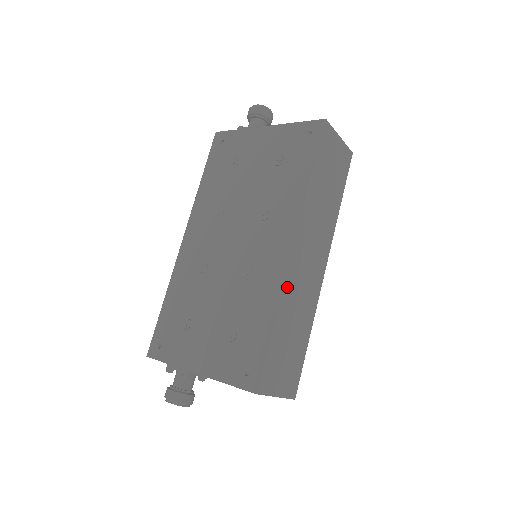
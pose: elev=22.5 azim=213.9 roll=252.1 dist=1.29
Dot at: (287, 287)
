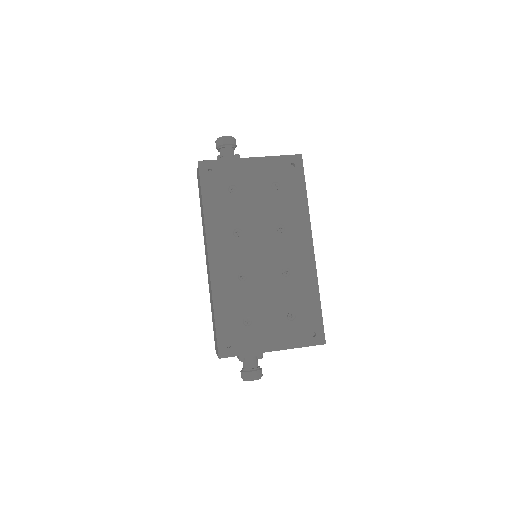
Dot at: (315, 274)
